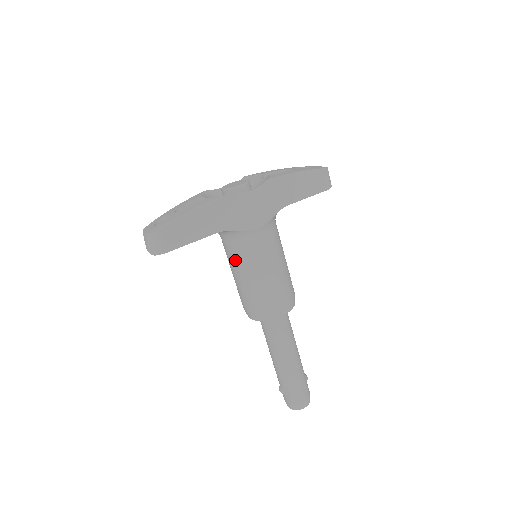
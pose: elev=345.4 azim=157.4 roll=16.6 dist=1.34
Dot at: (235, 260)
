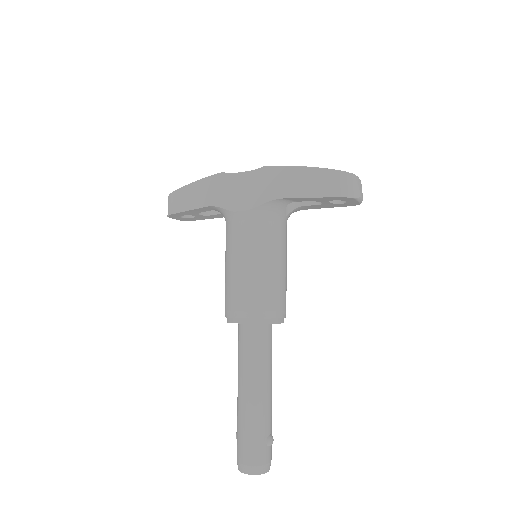
Dot at: occluded
